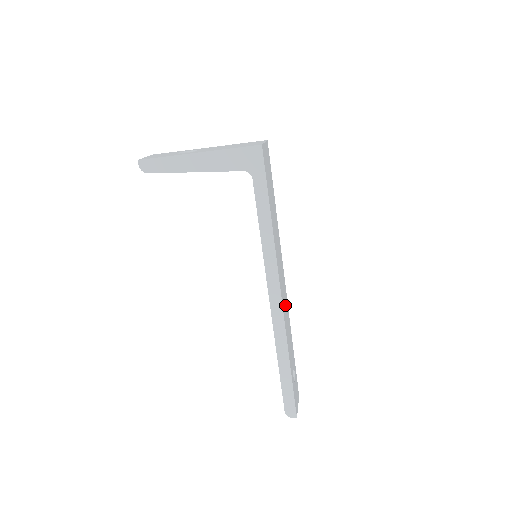
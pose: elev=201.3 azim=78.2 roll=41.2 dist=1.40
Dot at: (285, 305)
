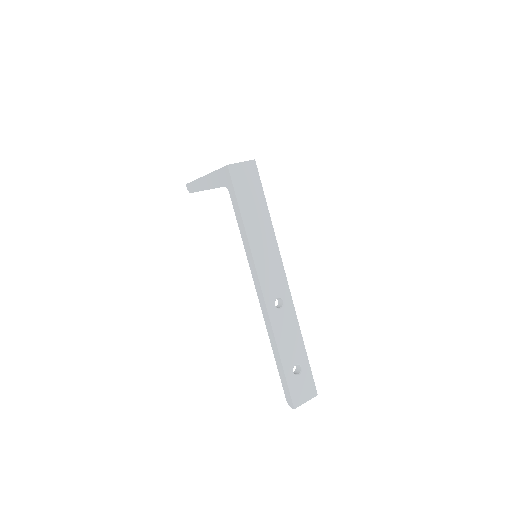
Dot at: (283, 302)
